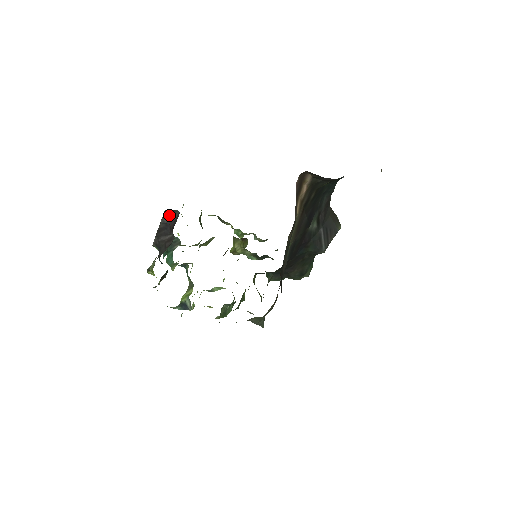
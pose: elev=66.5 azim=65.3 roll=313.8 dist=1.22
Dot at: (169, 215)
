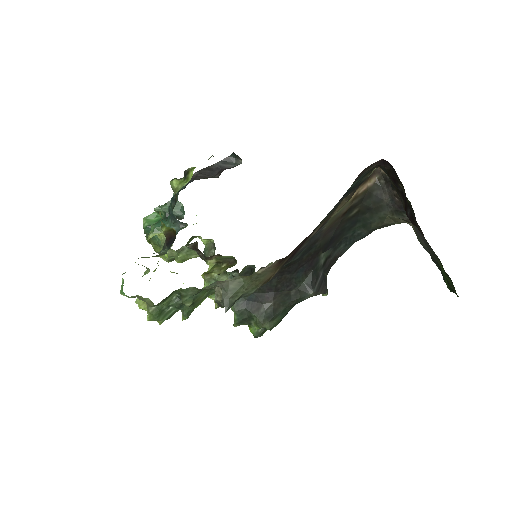
Dot at: (228, 162)
